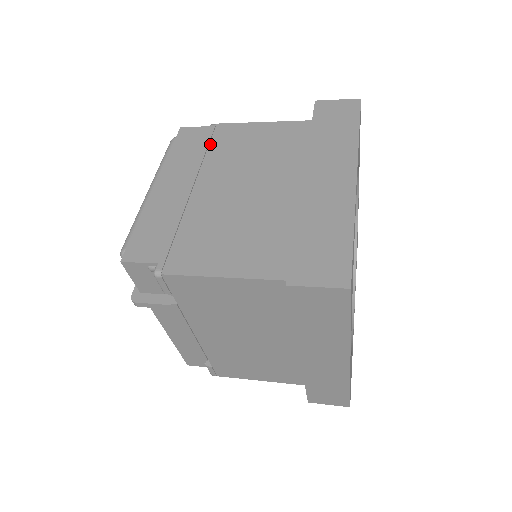
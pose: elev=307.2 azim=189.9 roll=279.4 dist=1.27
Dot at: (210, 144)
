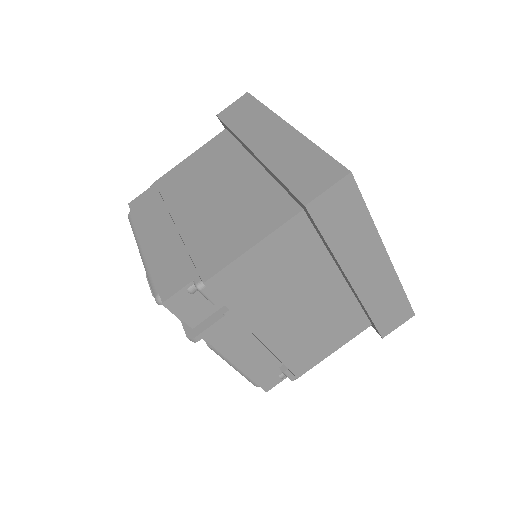
Dot at: (162, 194)
